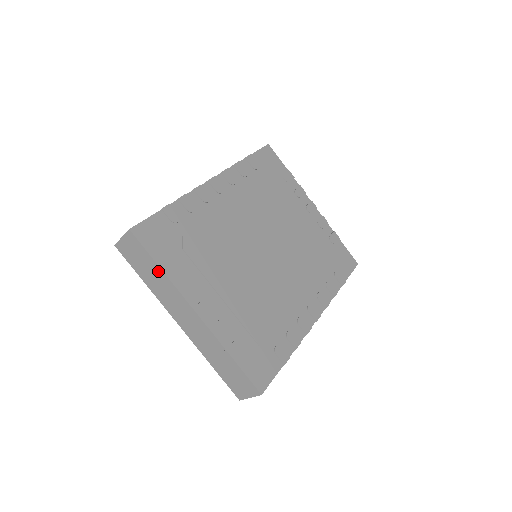
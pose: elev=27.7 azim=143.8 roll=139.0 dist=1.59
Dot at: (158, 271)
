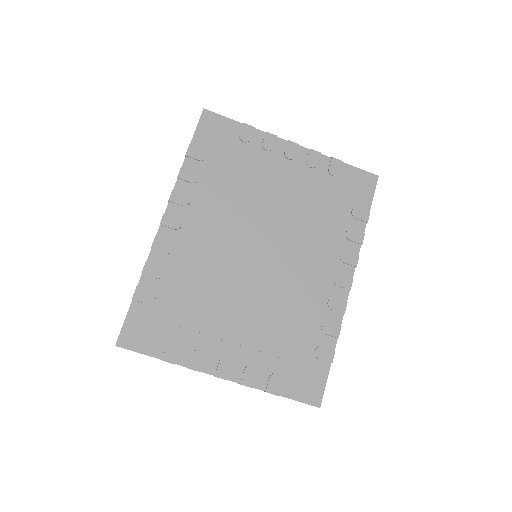
Dot at: (165, 361)
